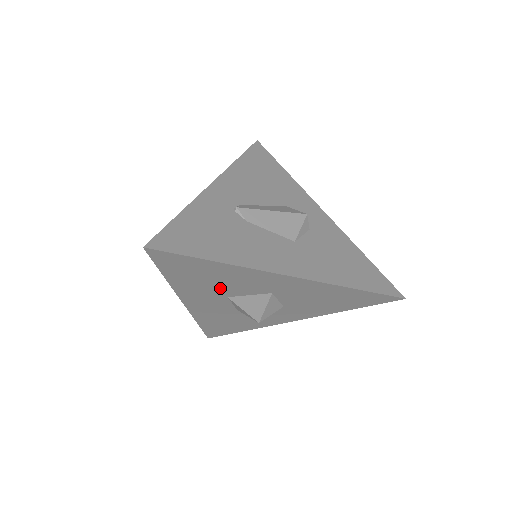
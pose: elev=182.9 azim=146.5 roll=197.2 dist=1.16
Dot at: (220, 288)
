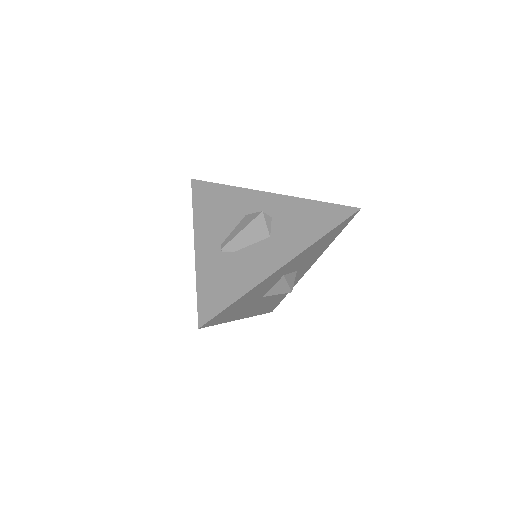
Dot at: (254, 299)
